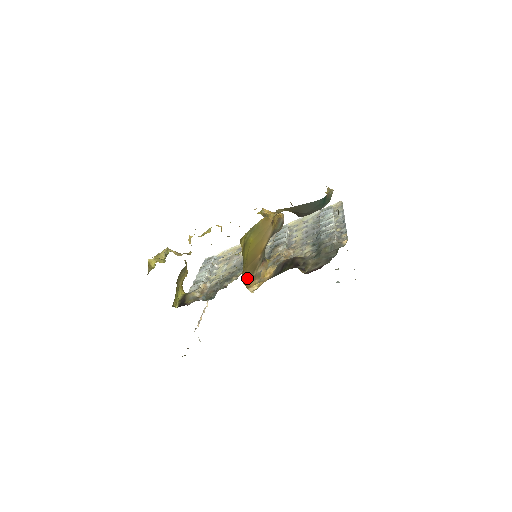
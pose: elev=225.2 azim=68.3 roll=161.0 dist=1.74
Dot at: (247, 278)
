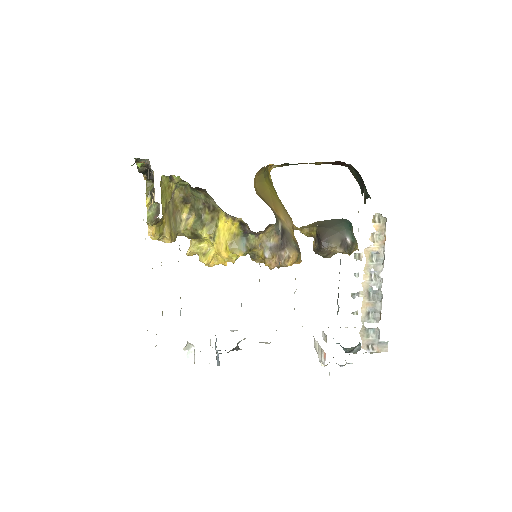
Dot at: (256, 192)
